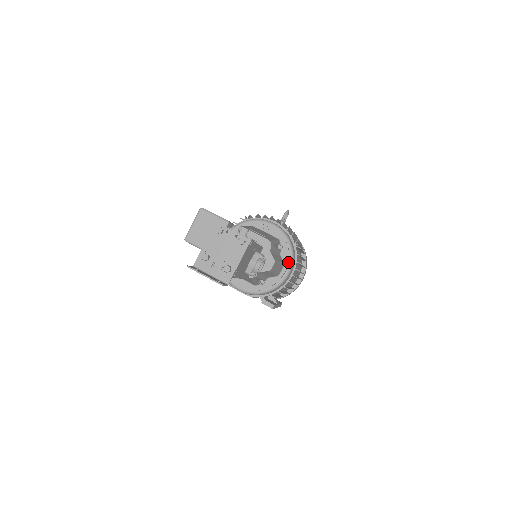
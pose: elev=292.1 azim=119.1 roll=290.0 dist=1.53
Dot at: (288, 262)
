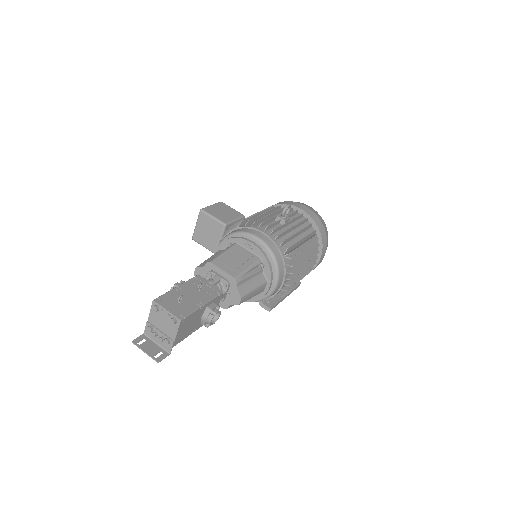
Dot at: (271, 279)
